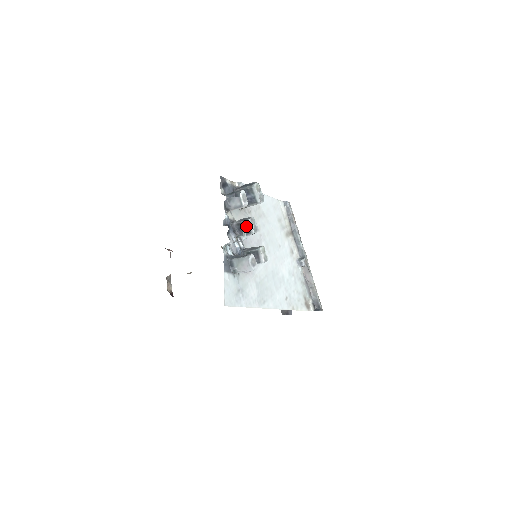
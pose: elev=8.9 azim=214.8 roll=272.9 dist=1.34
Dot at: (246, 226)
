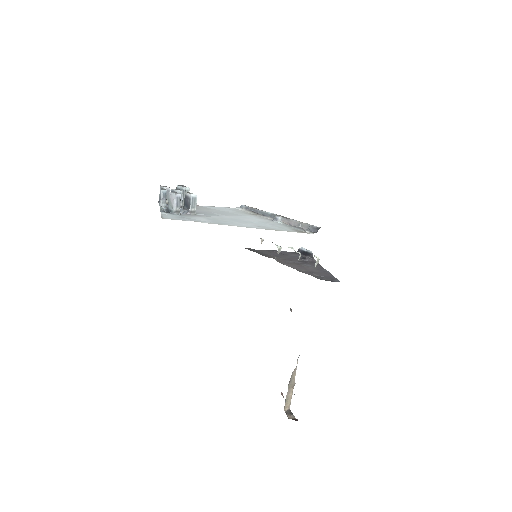
Dot at: occluded
